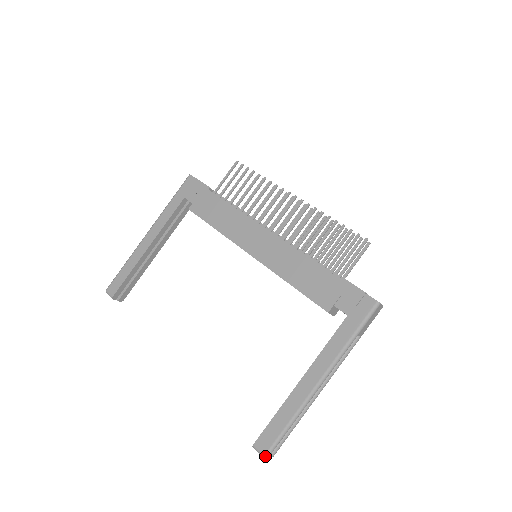
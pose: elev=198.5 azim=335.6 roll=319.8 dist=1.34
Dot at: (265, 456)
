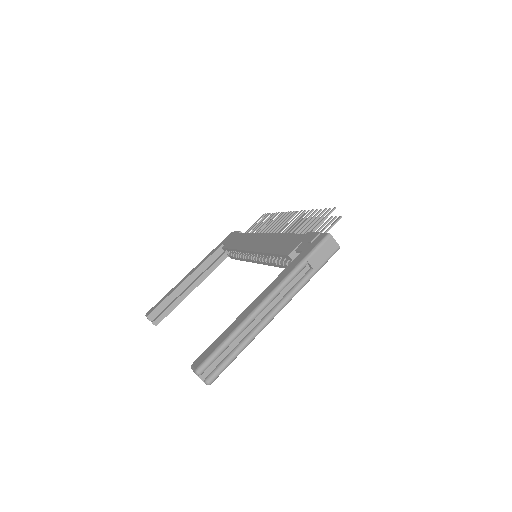
Dot at: (197, 369)
